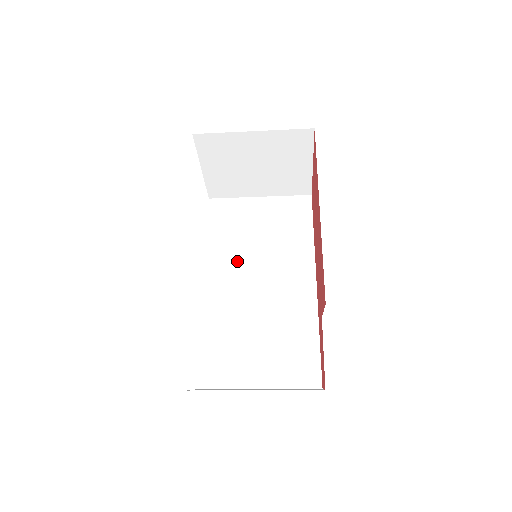
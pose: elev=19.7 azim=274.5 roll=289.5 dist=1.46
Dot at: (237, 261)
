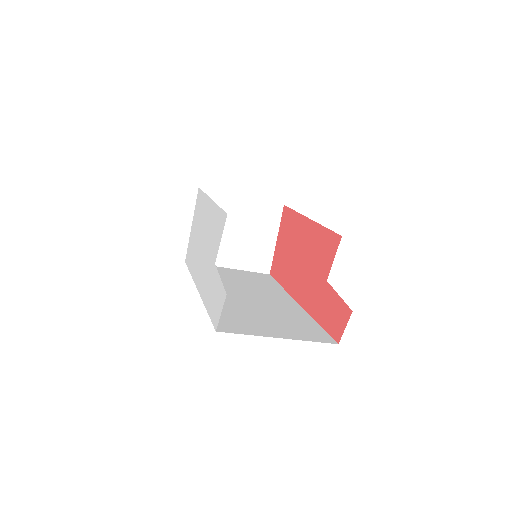
Dot at: (224, 286)
